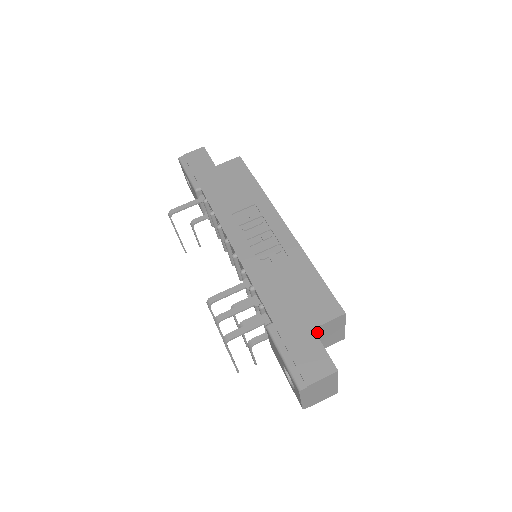
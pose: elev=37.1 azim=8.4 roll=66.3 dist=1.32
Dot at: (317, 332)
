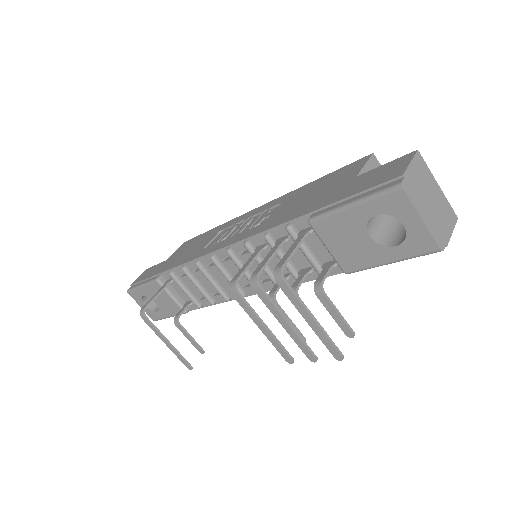
Dot at: occluded
